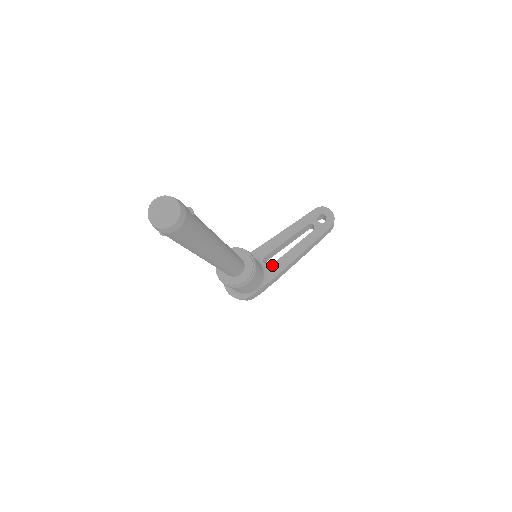
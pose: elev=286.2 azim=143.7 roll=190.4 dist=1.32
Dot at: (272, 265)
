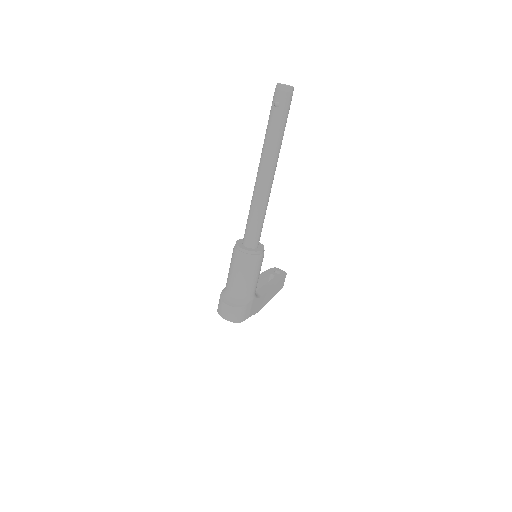
Dot at: (255, 292)
